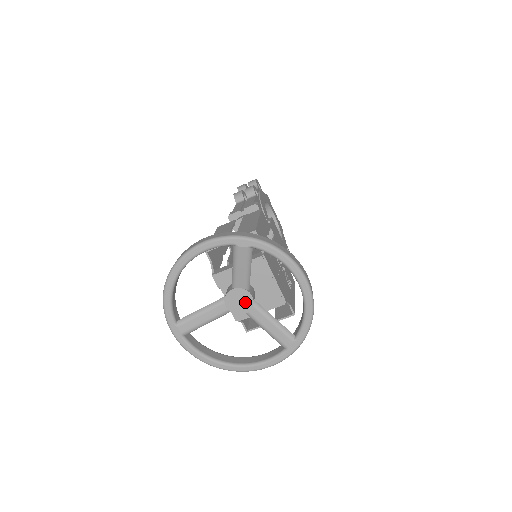
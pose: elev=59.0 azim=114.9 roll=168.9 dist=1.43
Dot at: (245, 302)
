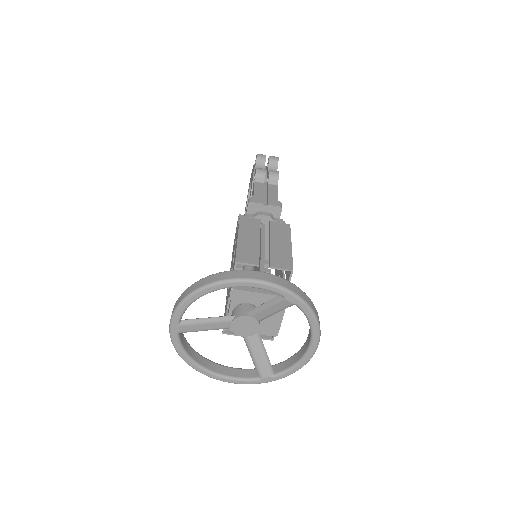
Dot at: (250, 329)
